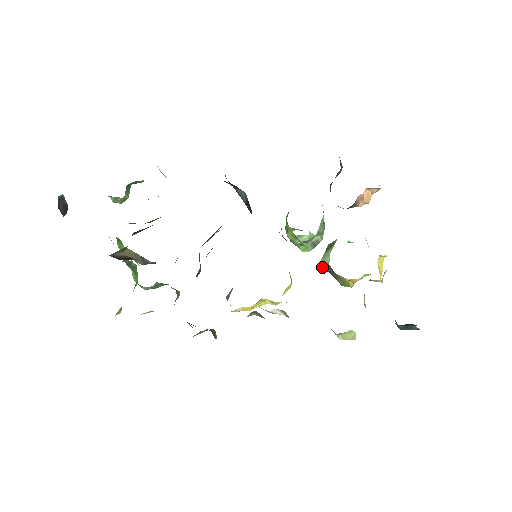
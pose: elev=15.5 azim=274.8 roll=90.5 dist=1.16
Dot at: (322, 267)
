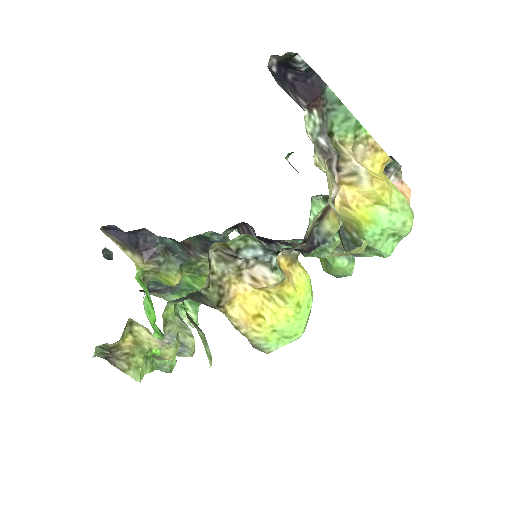
Dot at: occluded
